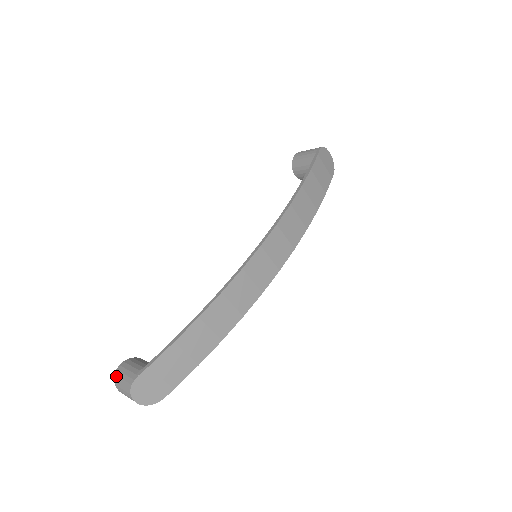
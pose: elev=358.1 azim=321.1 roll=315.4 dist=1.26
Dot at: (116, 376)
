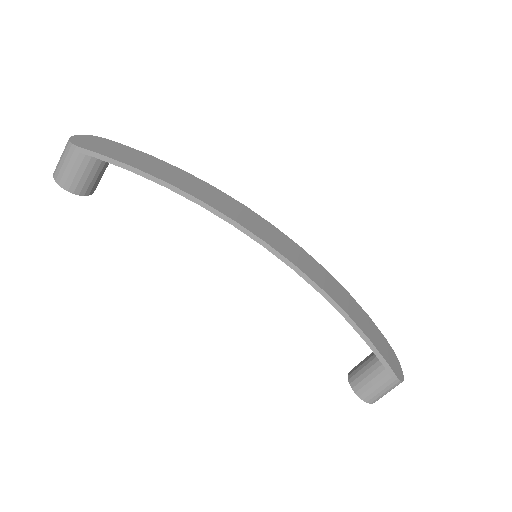
Dot at: occluded
